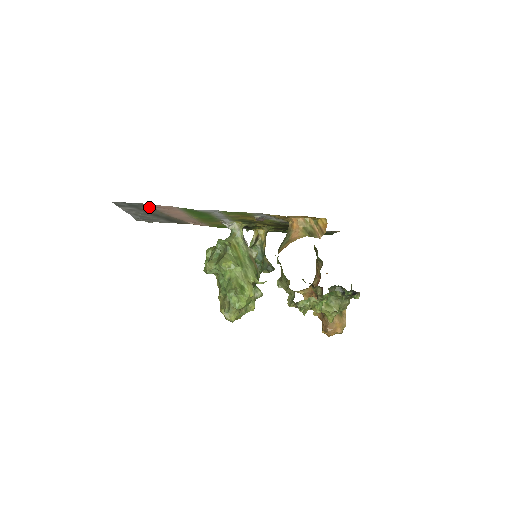
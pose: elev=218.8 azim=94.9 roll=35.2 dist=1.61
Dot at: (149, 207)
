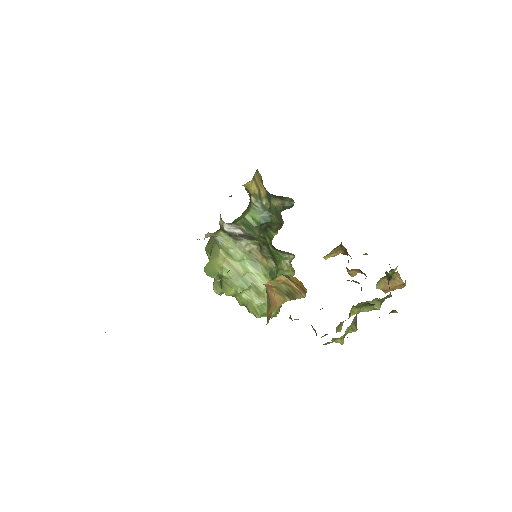
Dot at: occluded
